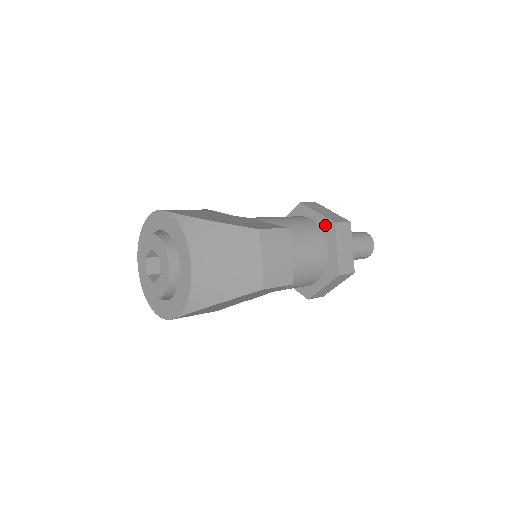
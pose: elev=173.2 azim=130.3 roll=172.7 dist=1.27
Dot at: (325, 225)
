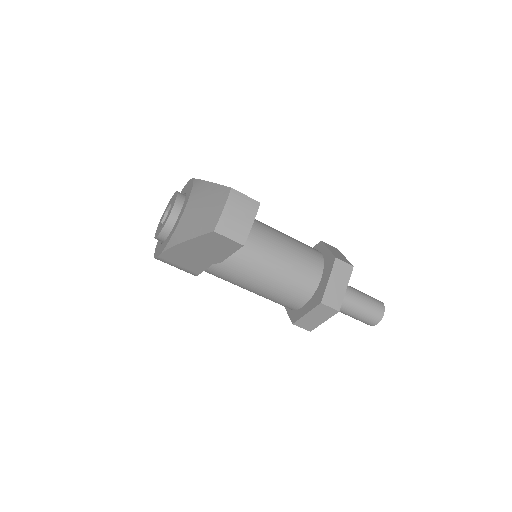
Dot at: (329, 259)
